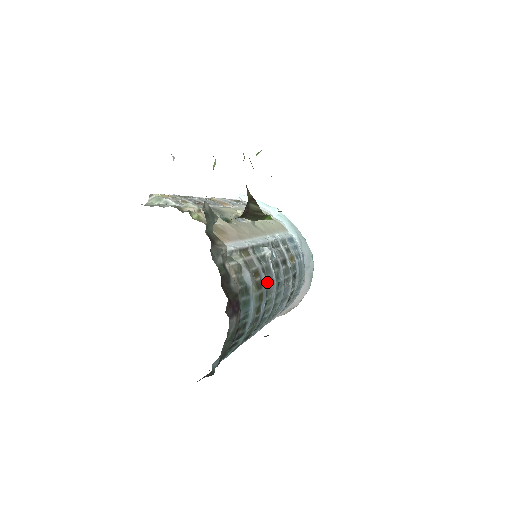
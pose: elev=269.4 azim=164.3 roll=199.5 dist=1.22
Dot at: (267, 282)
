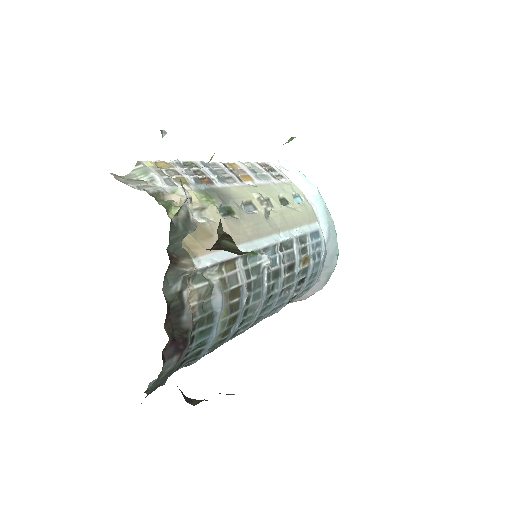
Dot at: (251, 299)
